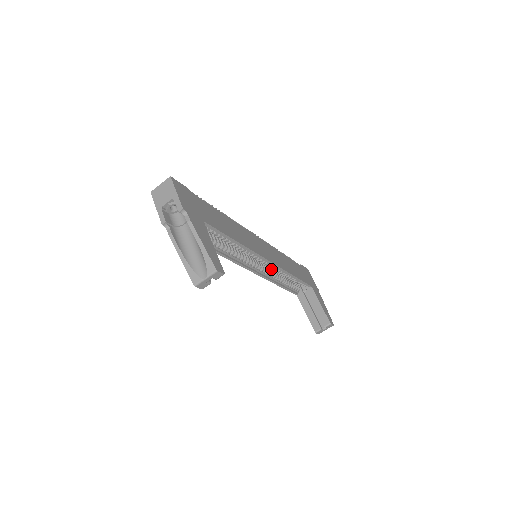
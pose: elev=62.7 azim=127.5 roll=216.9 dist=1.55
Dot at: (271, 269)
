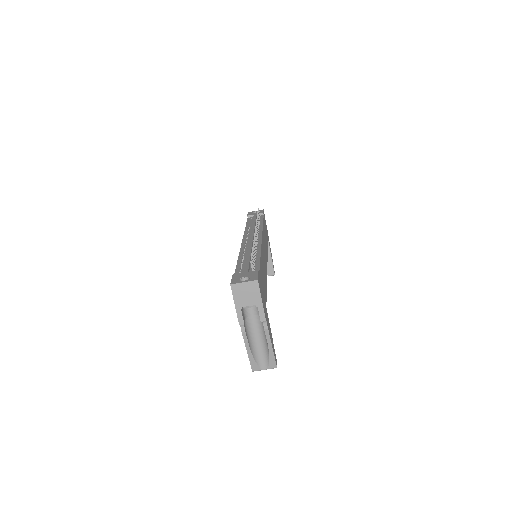
Dot at: occluded
